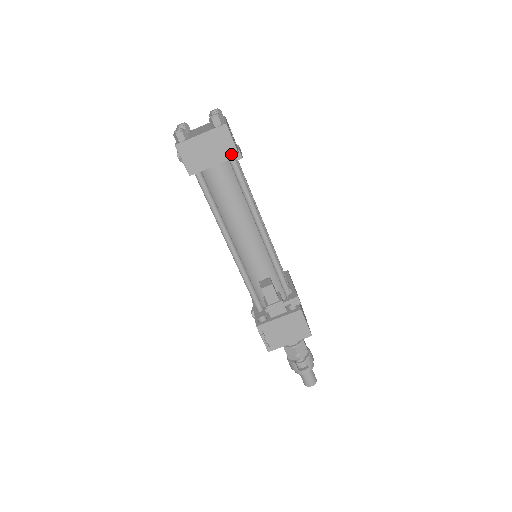
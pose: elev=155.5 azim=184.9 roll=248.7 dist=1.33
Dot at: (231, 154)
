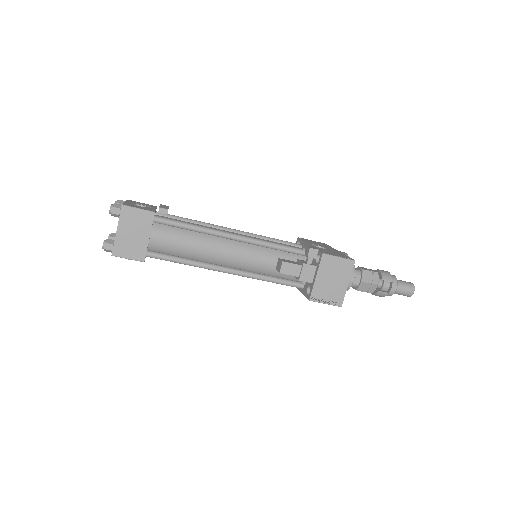
Dot at: (149, 218)
